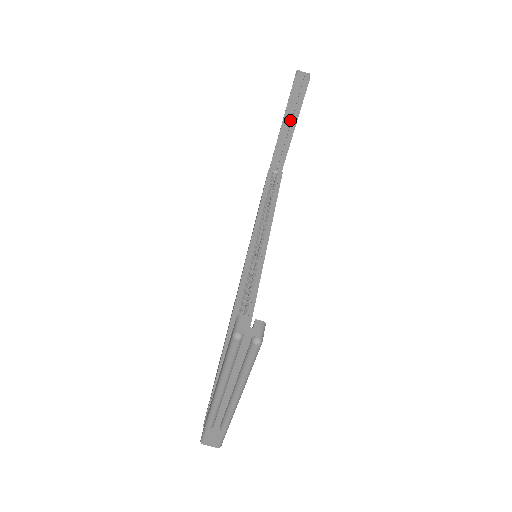
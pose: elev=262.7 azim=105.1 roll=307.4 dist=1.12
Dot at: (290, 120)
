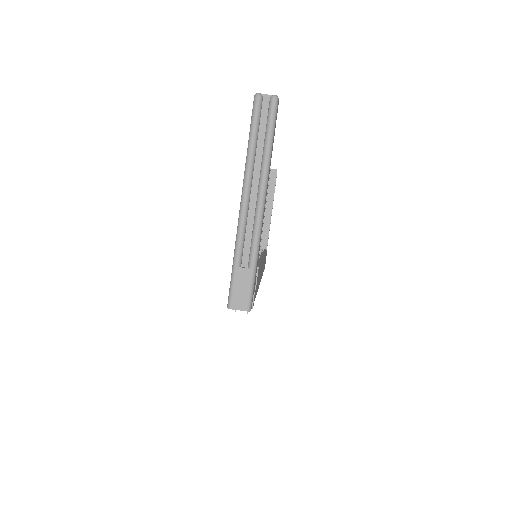
Dot at: (267, 208)
